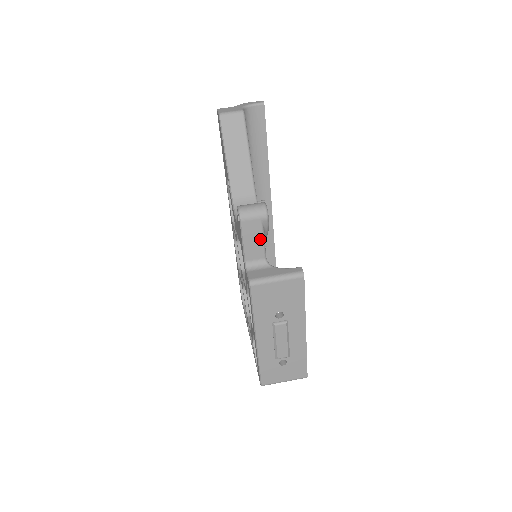
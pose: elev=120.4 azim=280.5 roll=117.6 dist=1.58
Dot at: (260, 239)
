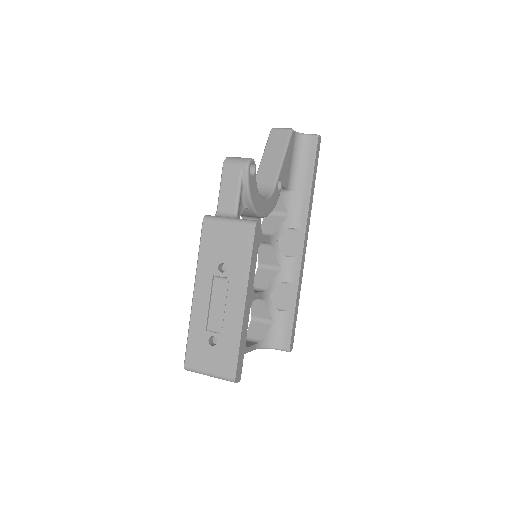
Dot at: (236, 188)
